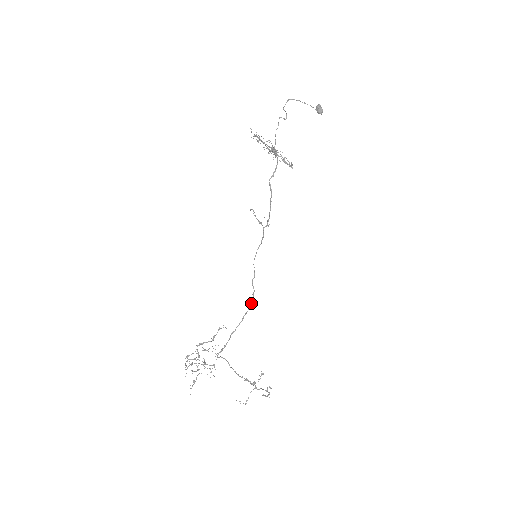
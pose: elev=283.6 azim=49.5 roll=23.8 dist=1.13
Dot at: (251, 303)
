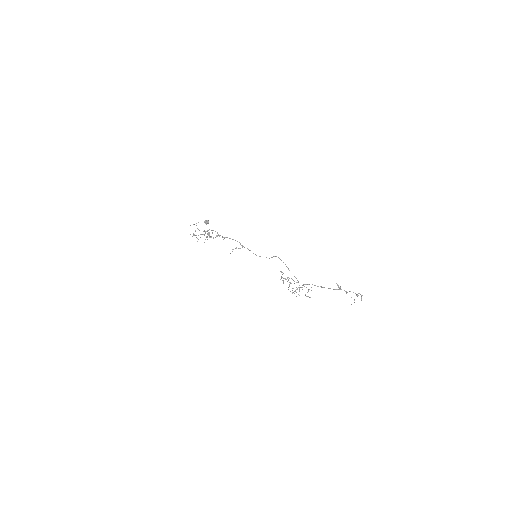
Dot at: occluded
